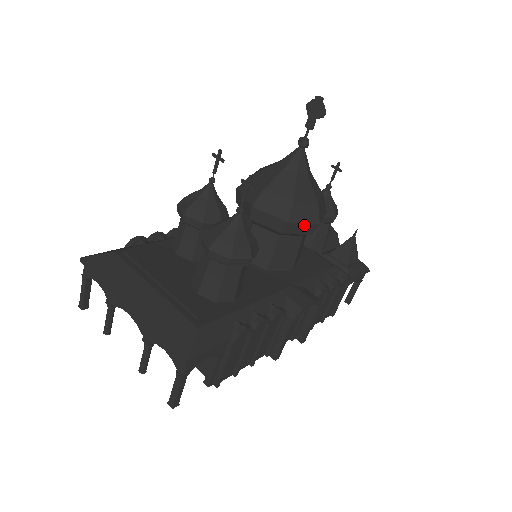
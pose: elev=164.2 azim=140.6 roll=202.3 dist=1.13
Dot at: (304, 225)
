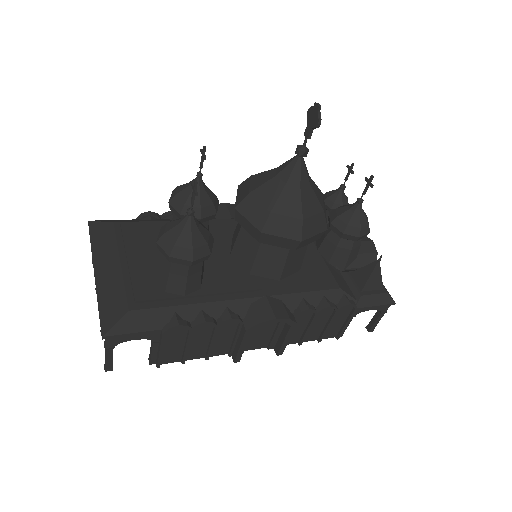
Dot at: (282, 239)
